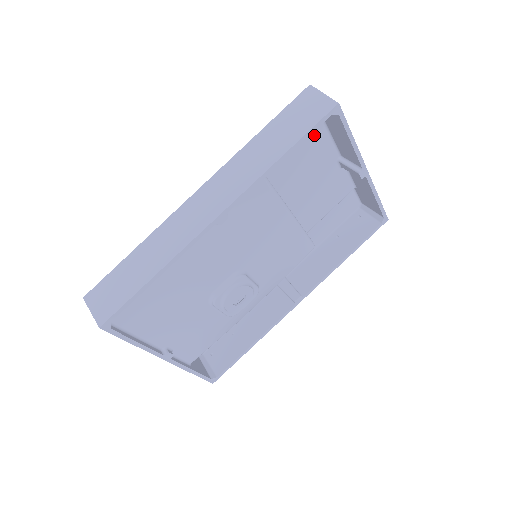
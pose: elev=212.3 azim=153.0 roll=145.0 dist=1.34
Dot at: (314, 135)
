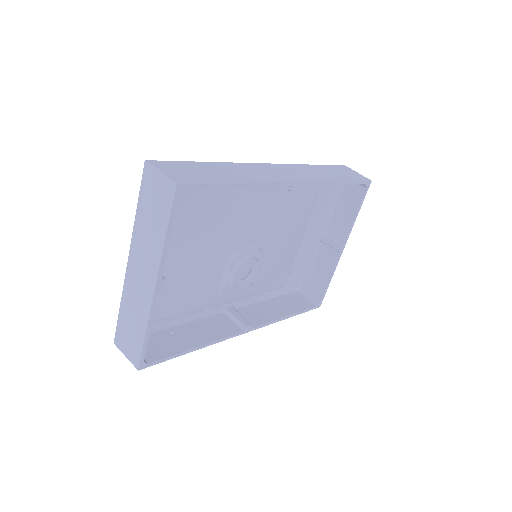
Dot at: (330, 199)
